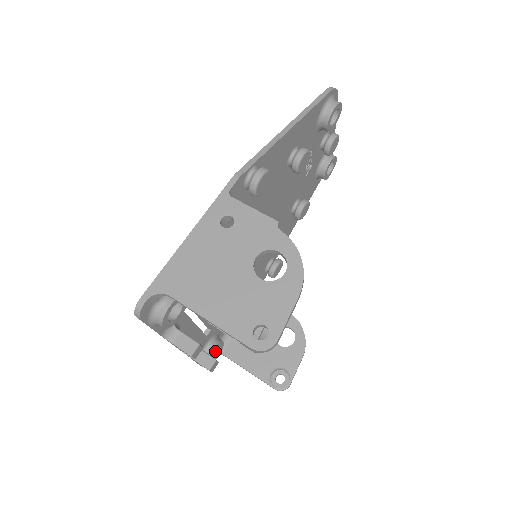
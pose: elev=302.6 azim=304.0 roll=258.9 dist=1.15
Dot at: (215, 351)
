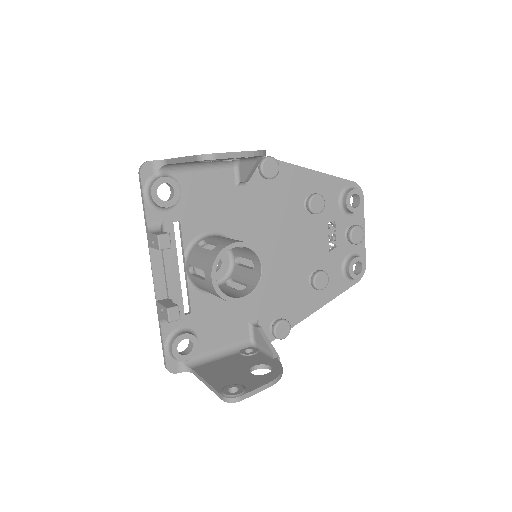
Dot at: (186, 354)
